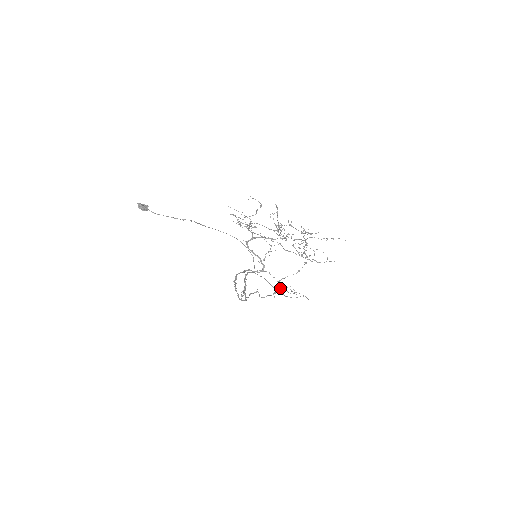
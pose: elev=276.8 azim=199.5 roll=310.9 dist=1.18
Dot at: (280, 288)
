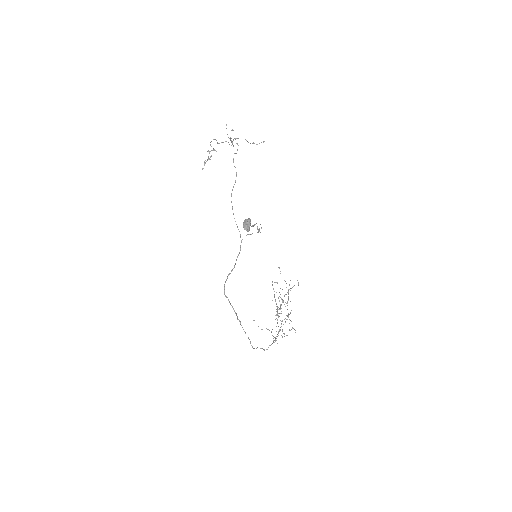
Dot at: occluded
